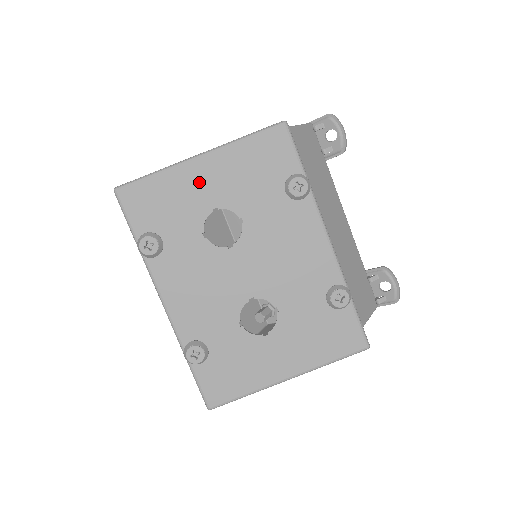
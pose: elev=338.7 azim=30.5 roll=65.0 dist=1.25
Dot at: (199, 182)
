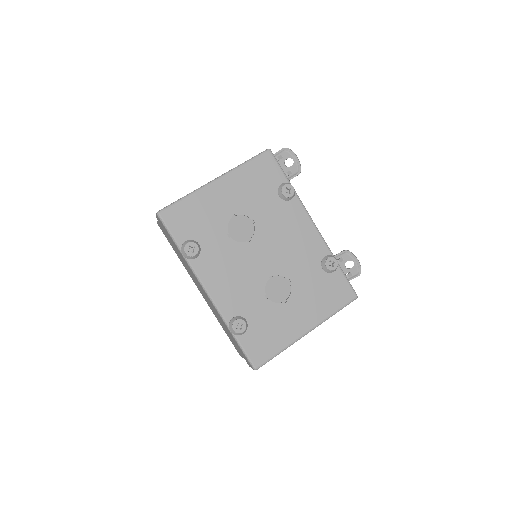
Dot at: (219, 198)
